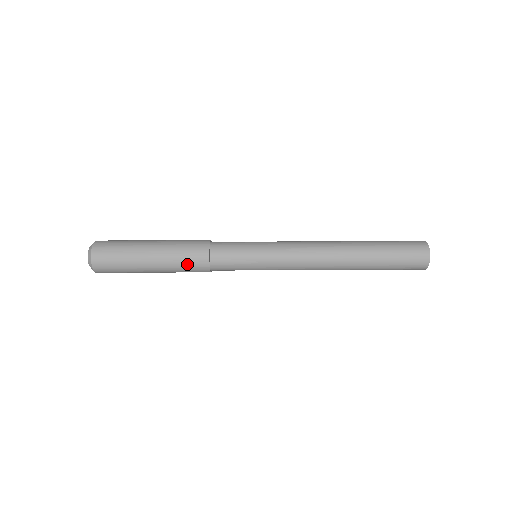
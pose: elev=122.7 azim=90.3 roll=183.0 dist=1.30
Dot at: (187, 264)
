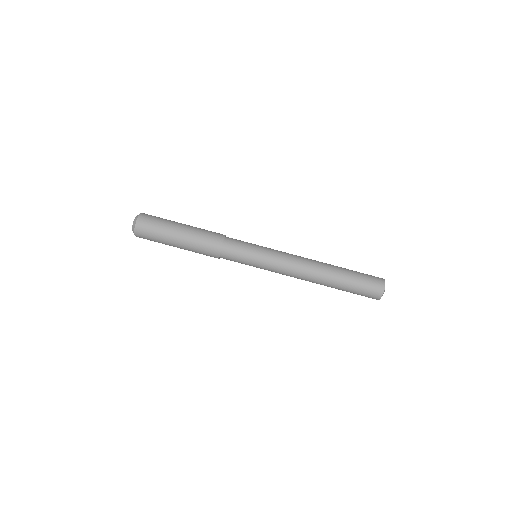
Dot at: (204, 249)
